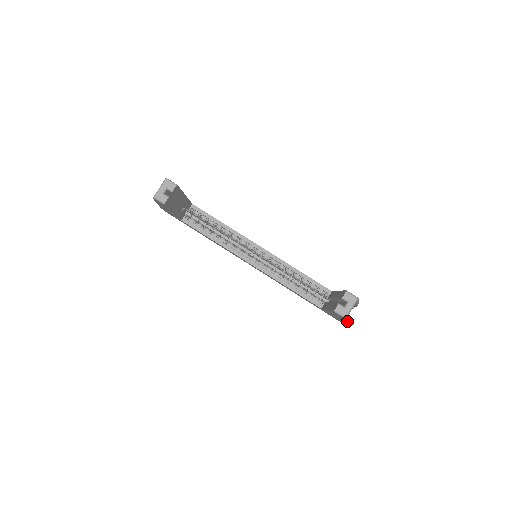
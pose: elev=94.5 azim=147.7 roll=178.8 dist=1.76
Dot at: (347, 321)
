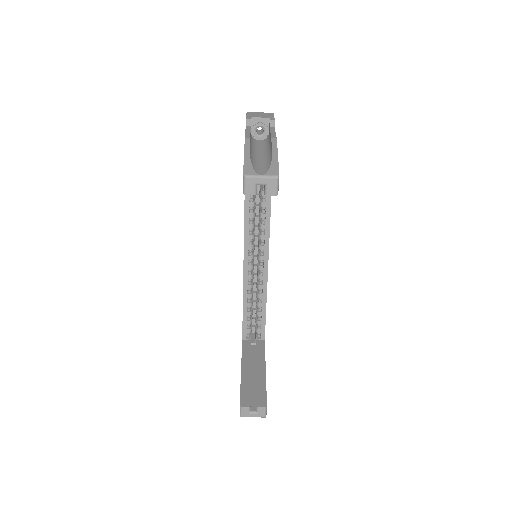
Dot at: occluded
